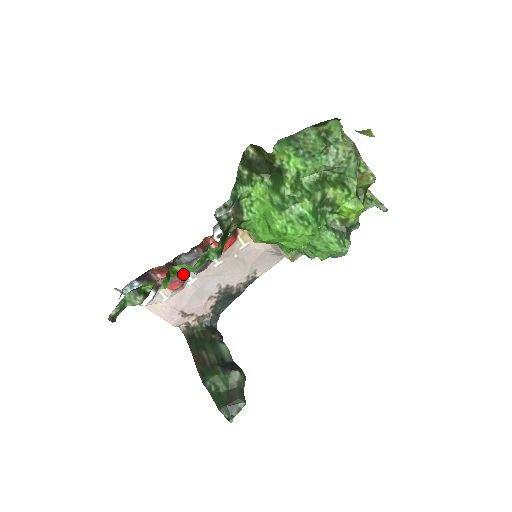
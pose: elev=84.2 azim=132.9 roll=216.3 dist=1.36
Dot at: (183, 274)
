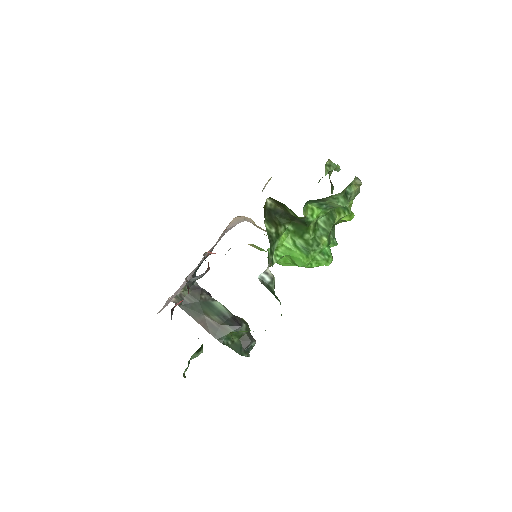
Dot at: occluded
